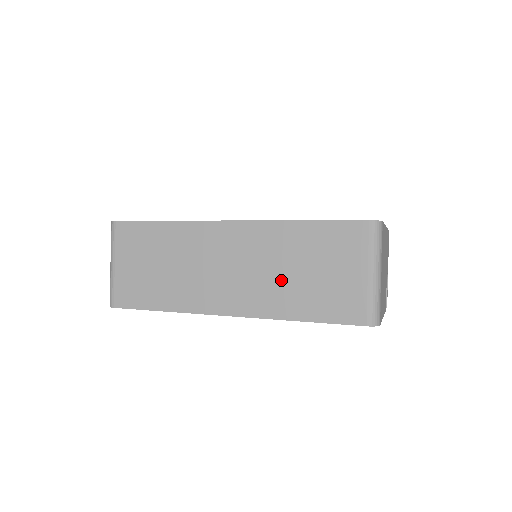
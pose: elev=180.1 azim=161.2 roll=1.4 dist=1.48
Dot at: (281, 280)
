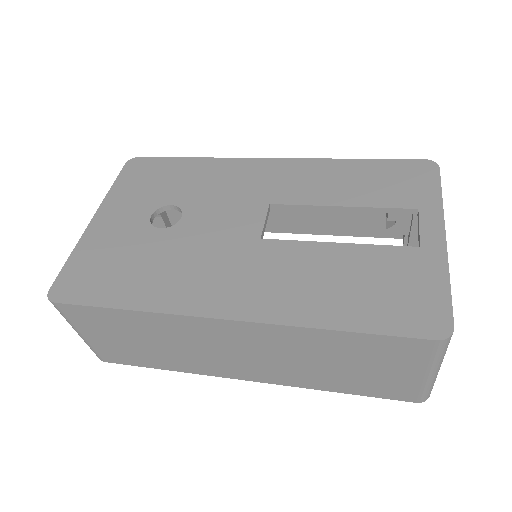
Dot at: (309, 368)
